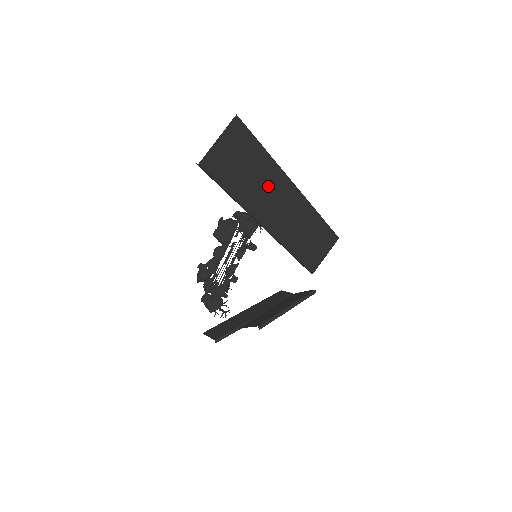
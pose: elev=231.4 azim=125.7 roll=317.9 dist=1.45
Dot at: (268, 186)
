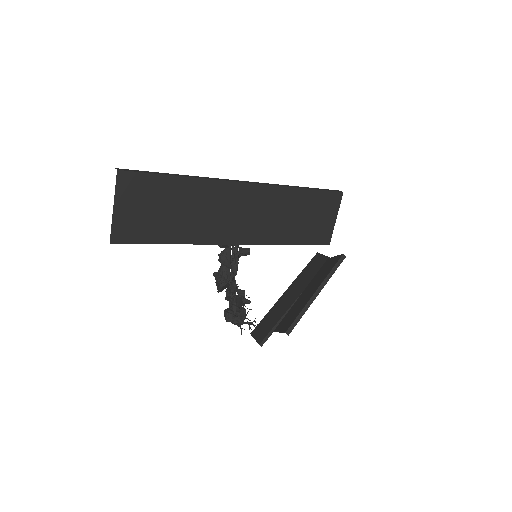
Dot at: (211, 206)
